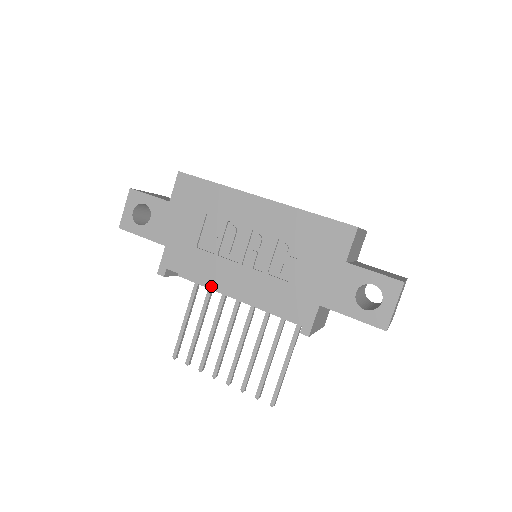
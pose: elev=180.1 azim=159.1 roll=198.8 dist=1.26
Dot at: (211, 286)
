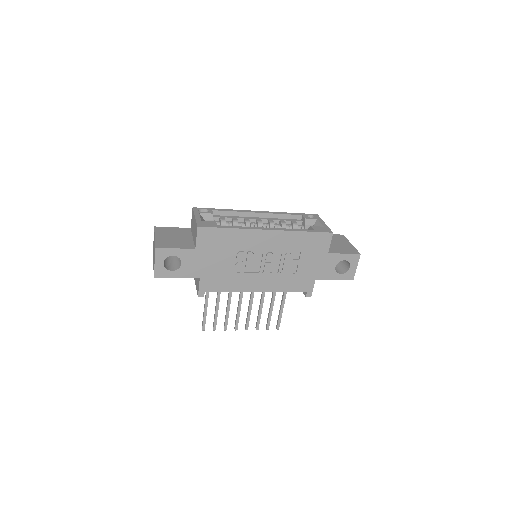
Dot at: (242, 291)
